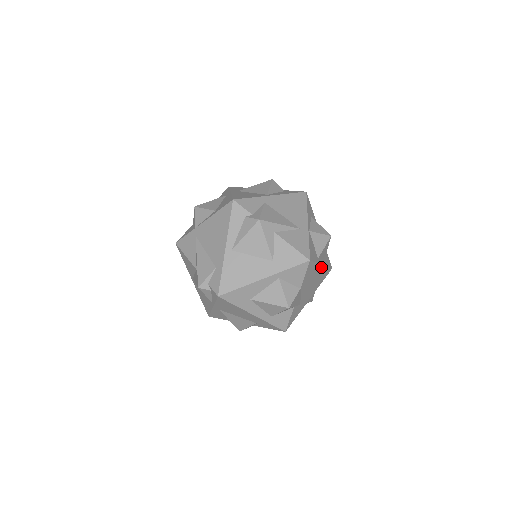
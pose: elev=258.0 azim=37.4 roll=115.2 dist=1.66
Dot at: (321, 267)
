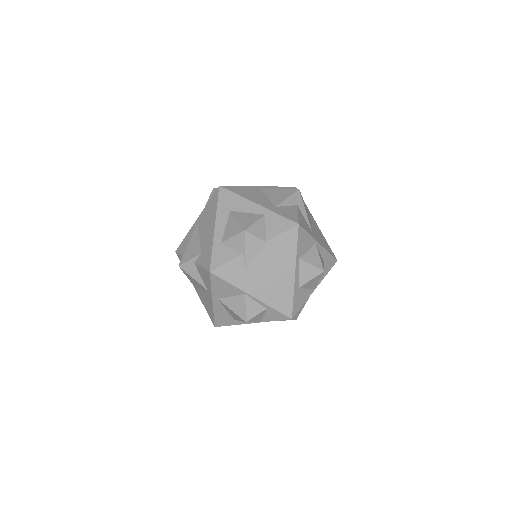
Dot at: (292, 275)
